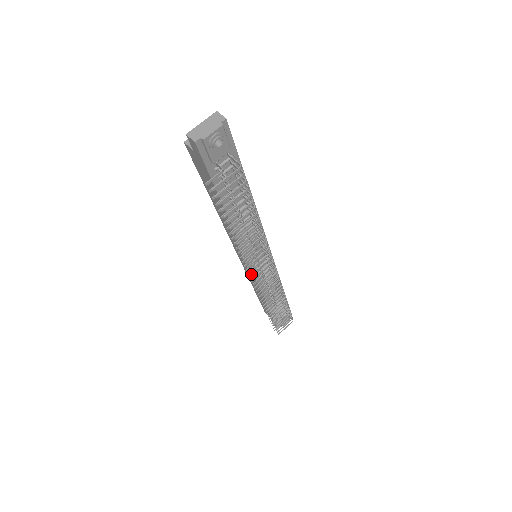
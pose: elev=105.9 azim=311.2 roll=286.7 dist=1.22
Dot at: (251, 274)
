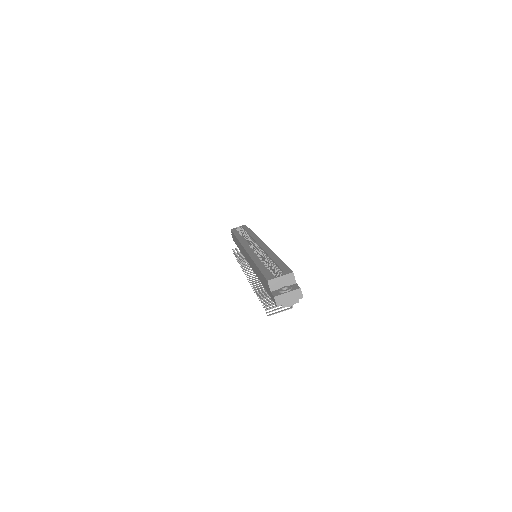
Dot at: occluded
